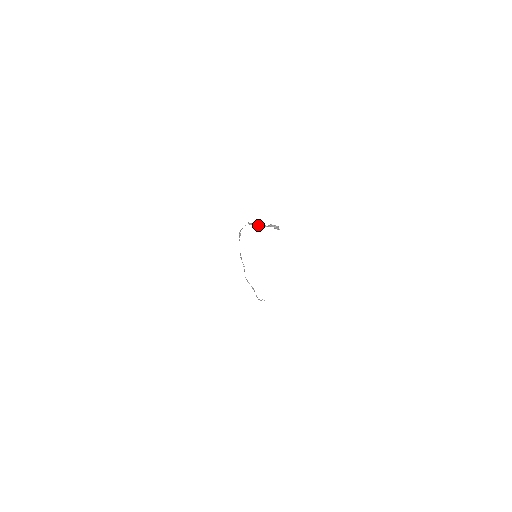
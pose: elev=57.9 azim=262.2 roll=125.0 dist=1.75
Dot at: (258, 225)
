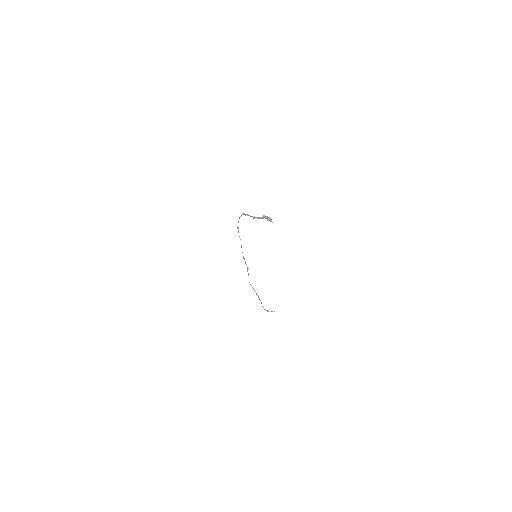
Dot at: (251, 216)
